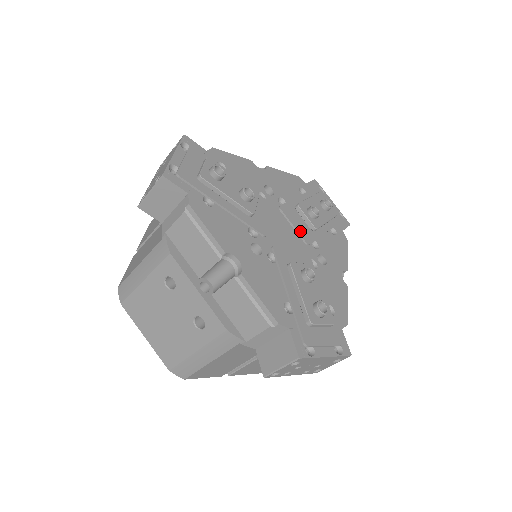
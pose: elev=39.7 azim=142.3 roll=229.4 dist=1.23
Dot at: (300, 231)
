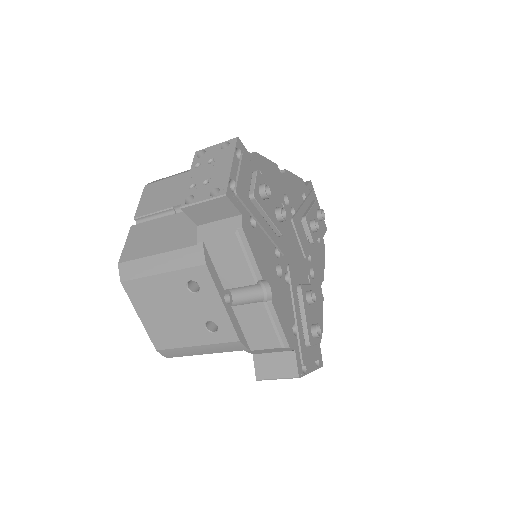
Dot at: (303, 245)
